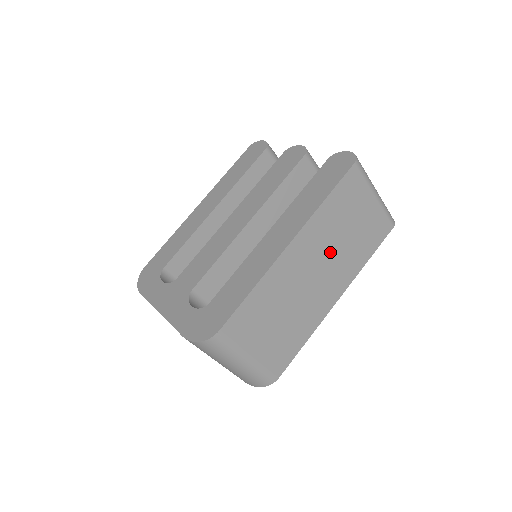
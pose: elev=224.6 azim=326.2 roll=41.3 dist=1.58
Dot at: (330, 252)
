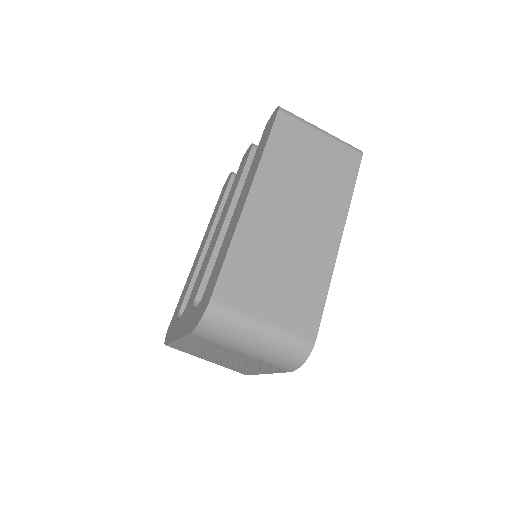
Dot at: (301, 194)
